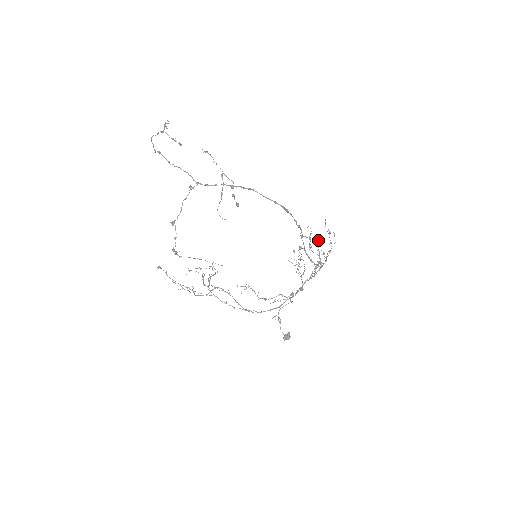
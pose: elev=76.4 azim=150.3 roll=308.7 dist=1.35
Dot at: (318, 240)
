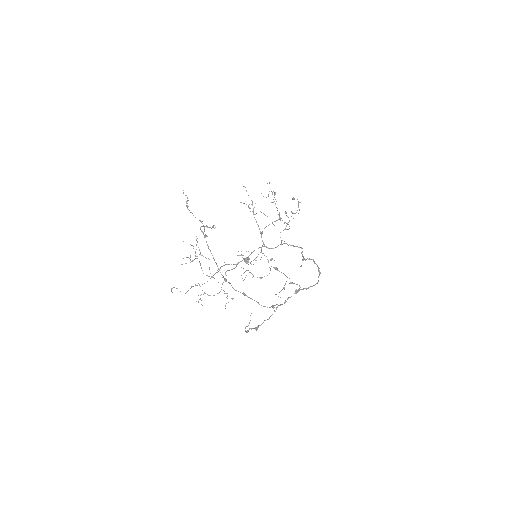
Dot at: (275, 192)
